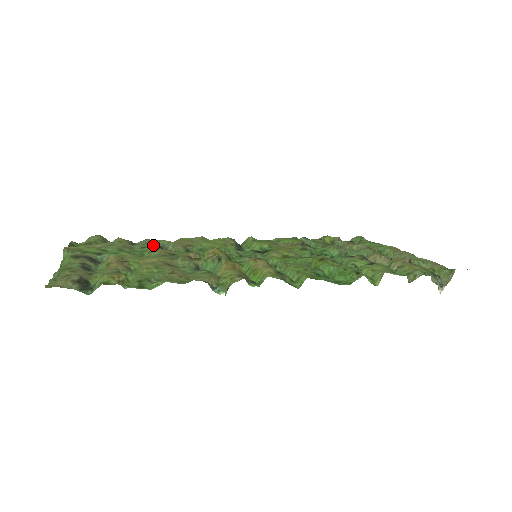
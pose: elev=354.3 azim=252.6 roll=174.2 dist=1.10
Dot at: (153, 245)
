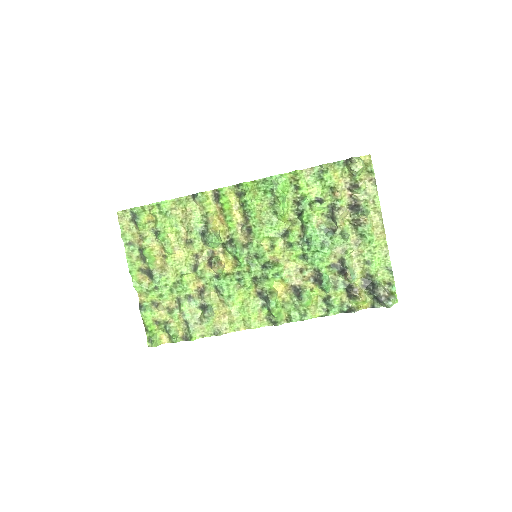
Dot at: (198, 308)
